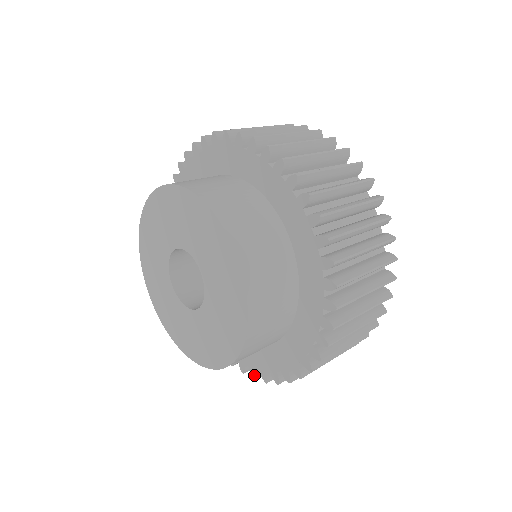
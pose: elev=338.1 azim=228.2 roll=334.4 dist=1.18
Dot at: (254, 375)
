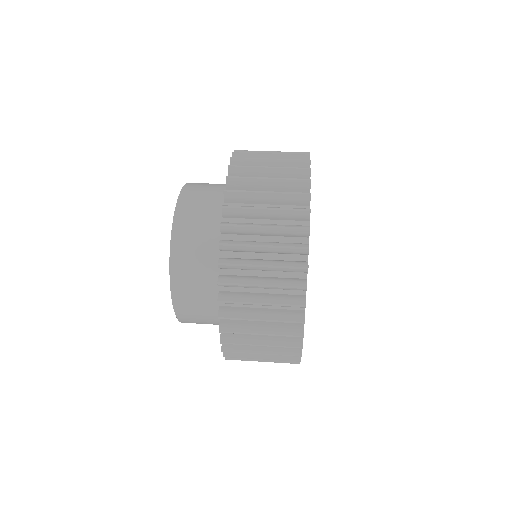
Dot at: occluded
